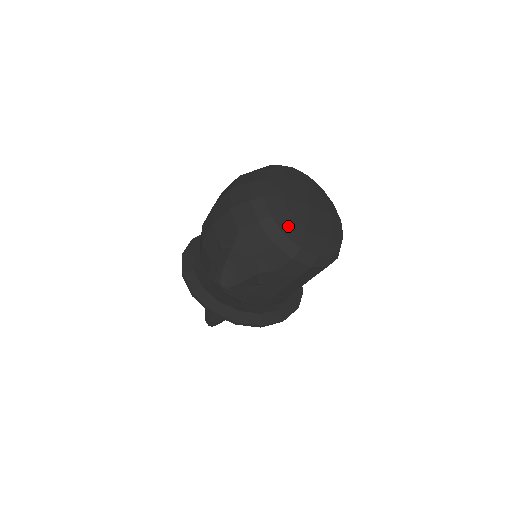
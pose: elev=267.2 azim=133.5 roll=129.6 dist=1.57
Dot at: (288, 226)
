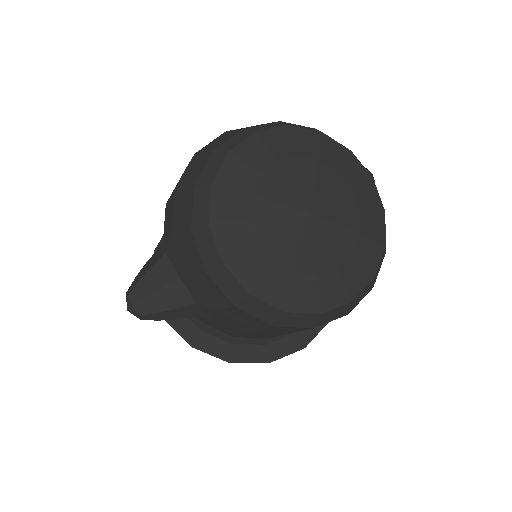
Dot at: (238, 249)
